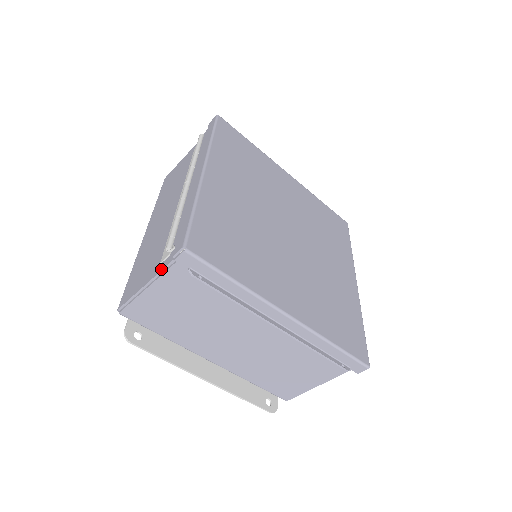
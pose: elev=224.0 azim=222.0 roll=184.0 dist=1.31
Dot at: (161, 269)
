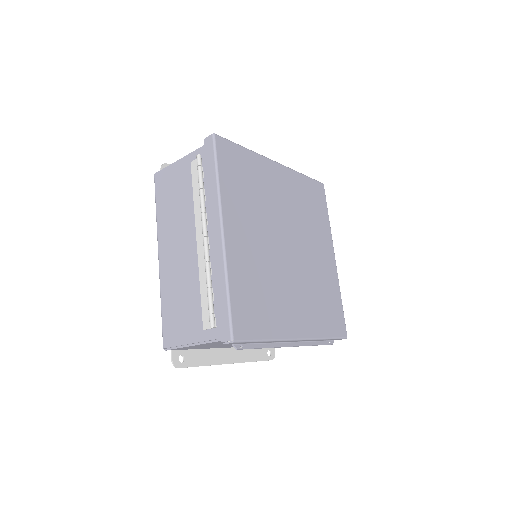
Dot at: (207, 339)
